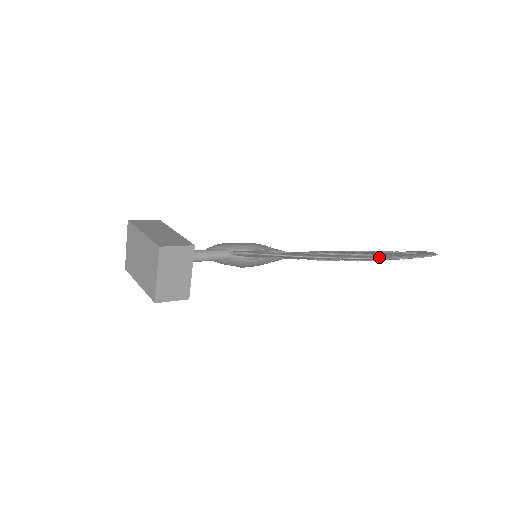
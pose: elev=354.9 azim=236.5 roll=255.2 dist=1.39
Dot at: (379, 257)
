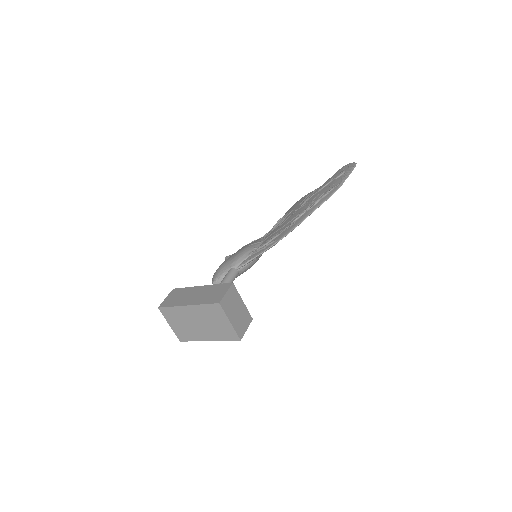
Dot at: (332, 193)
